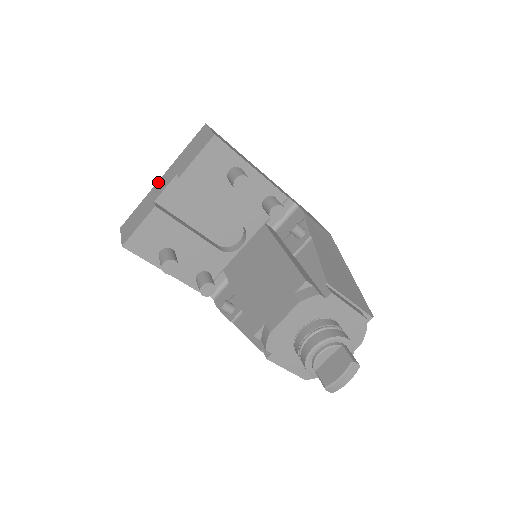
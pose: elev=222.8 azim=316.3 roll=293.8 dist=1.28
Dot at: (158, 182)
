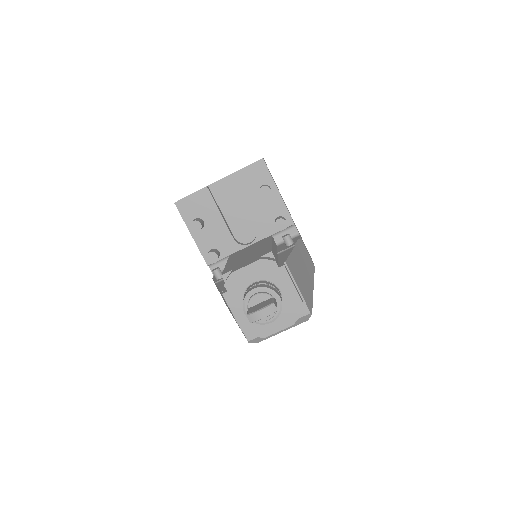
Dot at: occluded
